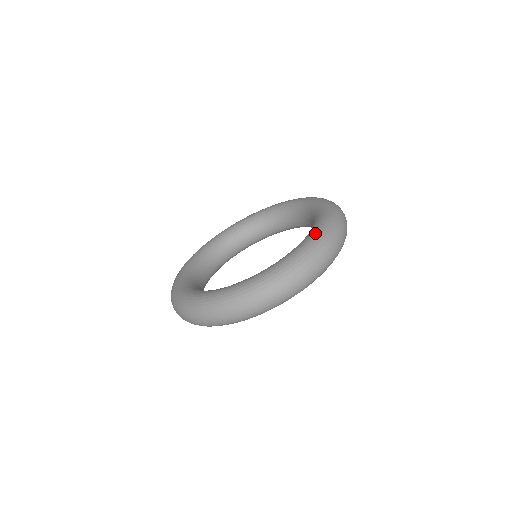
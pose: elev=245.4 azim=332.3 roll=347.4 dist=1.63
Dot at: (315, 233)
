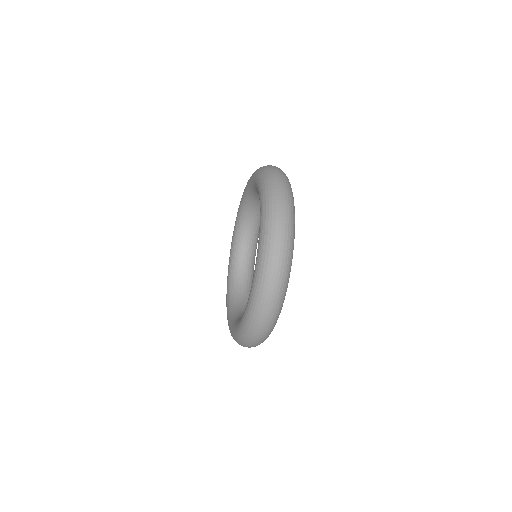
Dot at: (256, 264)
